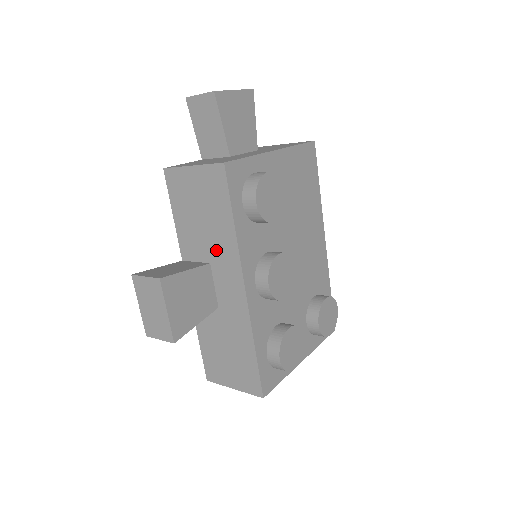
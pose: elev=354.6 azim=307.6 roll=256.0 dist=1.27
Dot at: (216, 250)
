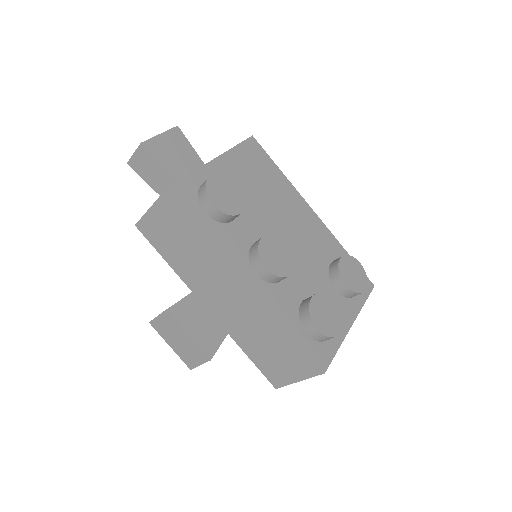
Dot at: (208, 264)
